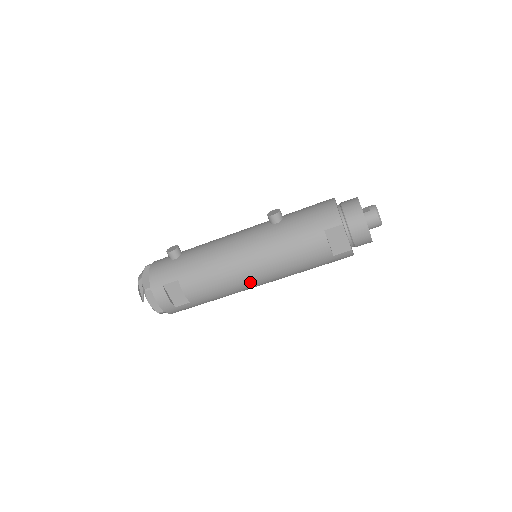
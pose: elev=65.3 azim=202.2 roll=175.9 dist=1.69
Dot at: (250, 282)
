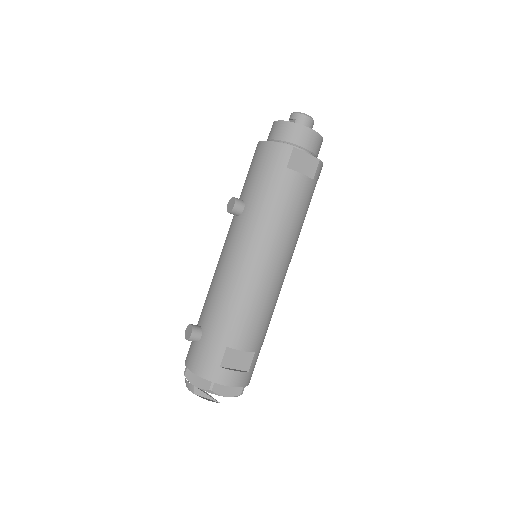
Dot at: (279, 277)
